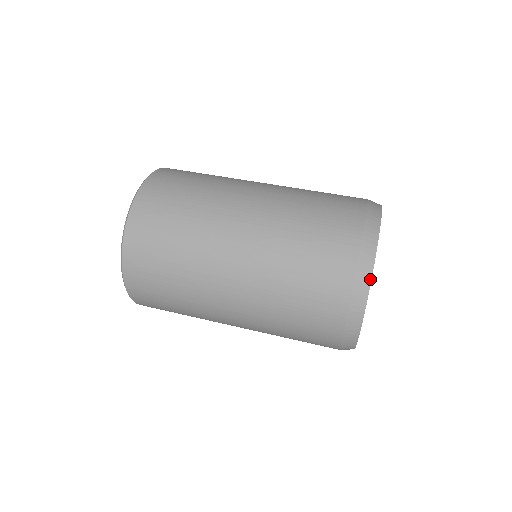
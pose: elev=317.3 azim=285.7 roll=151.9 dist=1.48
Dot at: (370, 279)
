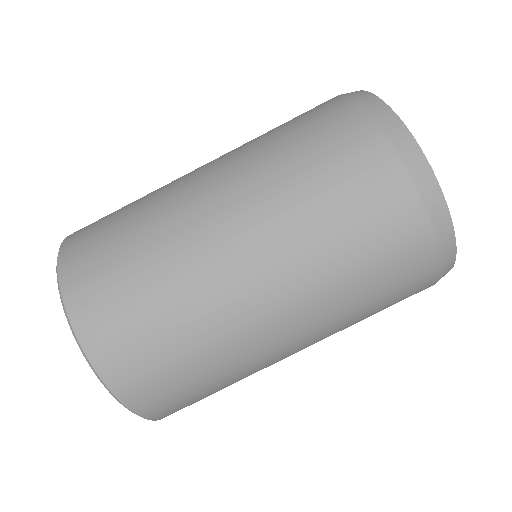
Dot at: occluded
